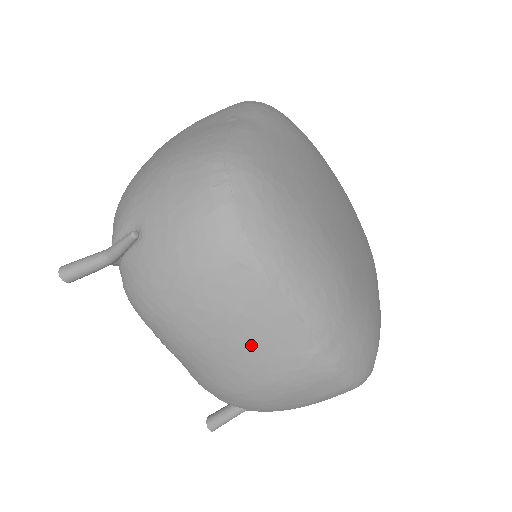
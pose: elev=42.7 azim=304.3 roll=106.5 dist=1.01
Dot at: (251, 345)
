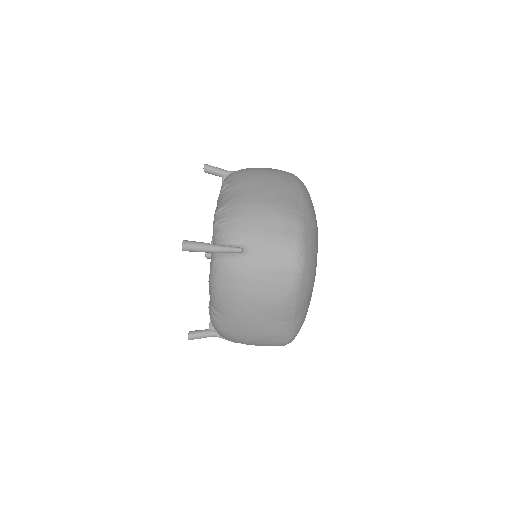
Dot at: (277, 189)
